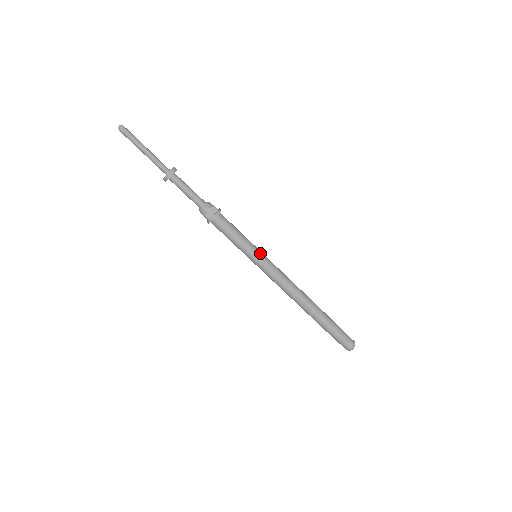
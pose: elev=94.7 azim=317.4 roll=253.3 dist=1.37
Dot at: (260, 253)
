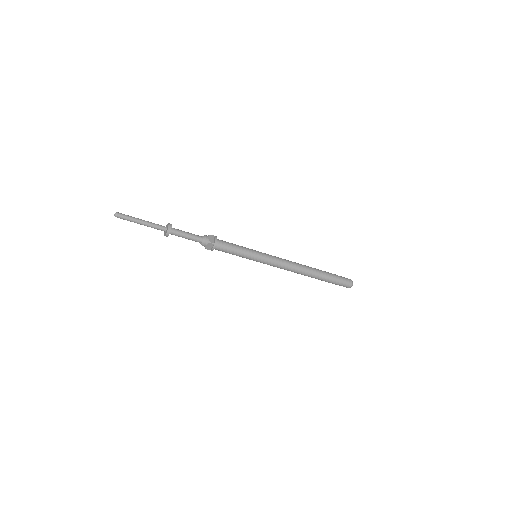
Dot at: (257, 251)
